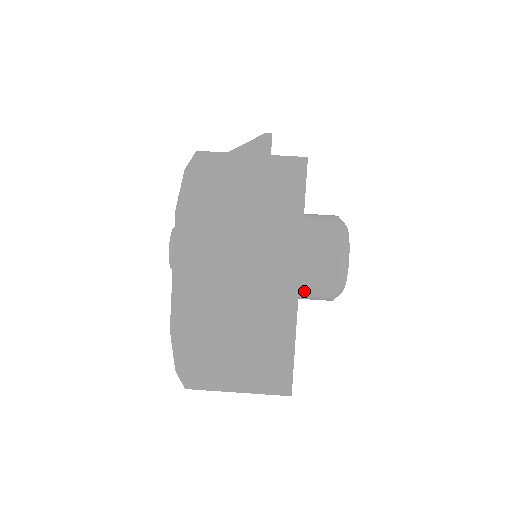
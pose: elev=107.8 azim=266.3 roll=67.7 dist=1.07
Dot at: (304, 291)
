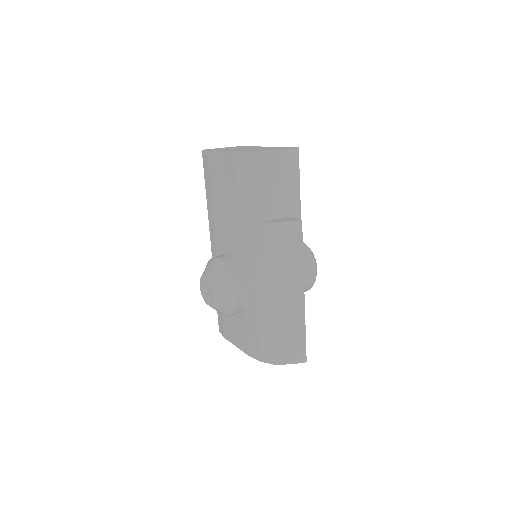
Dot at: occluded
